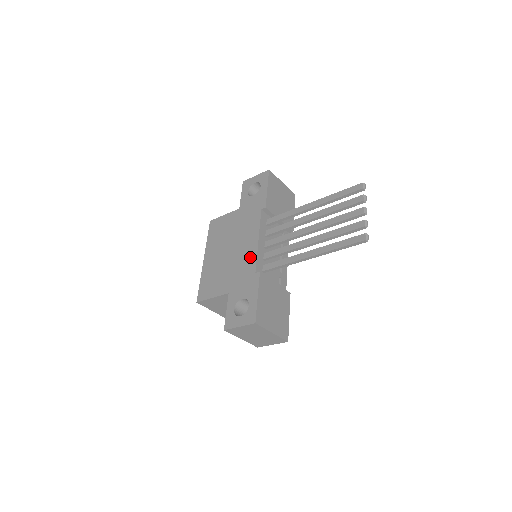
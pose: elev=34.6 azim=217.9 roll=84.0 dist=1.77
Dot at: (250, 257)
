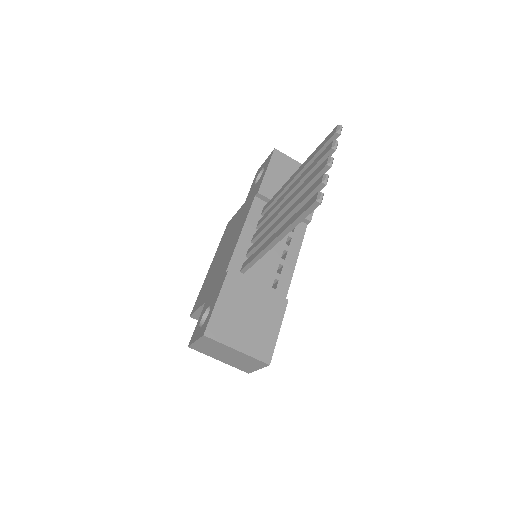
Dot at: (229, 255)
